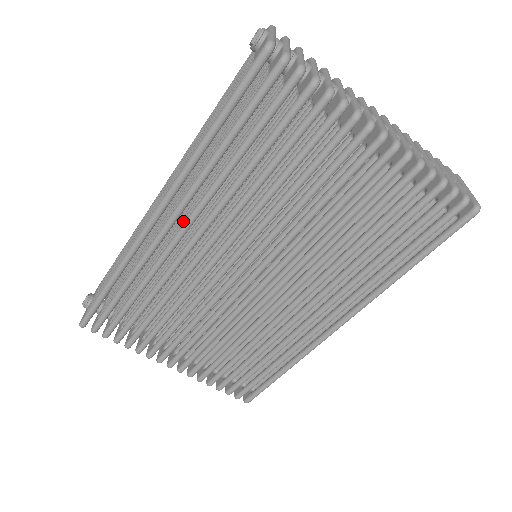
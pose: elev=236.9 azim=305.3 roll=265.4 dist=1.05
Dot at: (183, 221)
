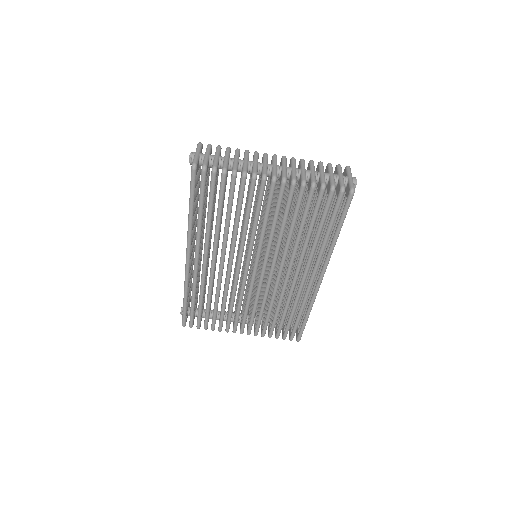
Dot at: occluded
